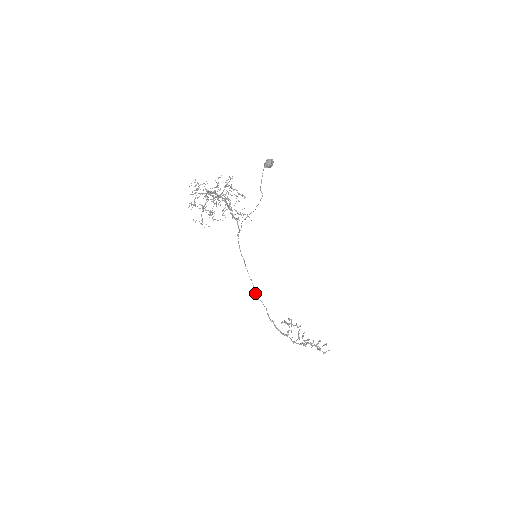
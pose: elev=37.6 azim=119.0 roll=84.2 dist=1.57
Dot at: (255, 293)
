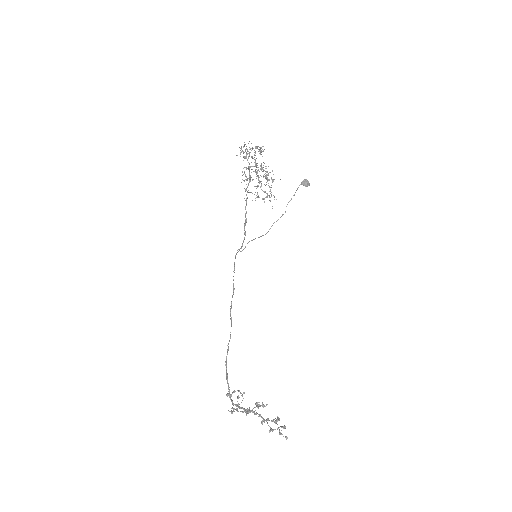
Dot at: (231, 304)
